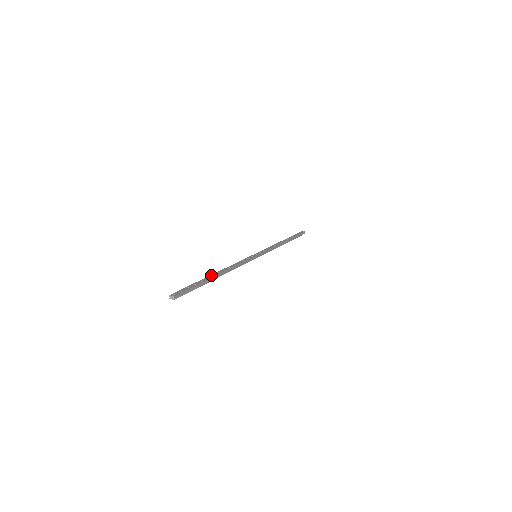
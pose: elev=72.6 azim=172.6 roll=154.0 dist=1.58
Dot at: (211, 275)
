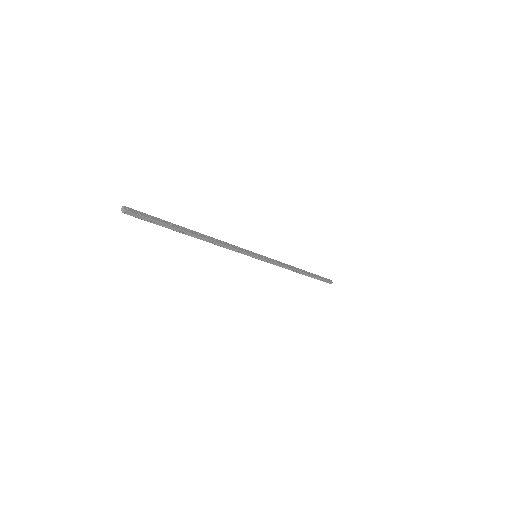
Dot at: (188, 229)
